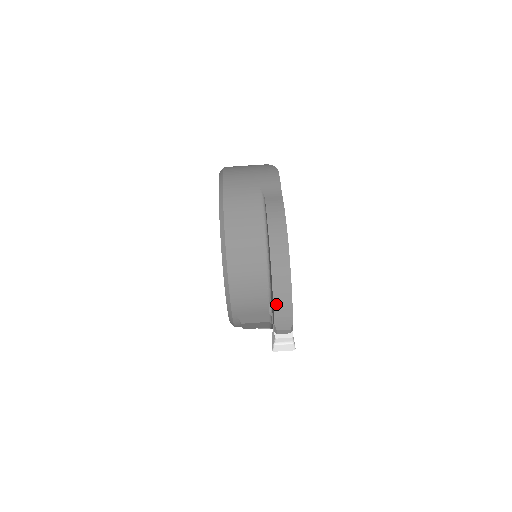
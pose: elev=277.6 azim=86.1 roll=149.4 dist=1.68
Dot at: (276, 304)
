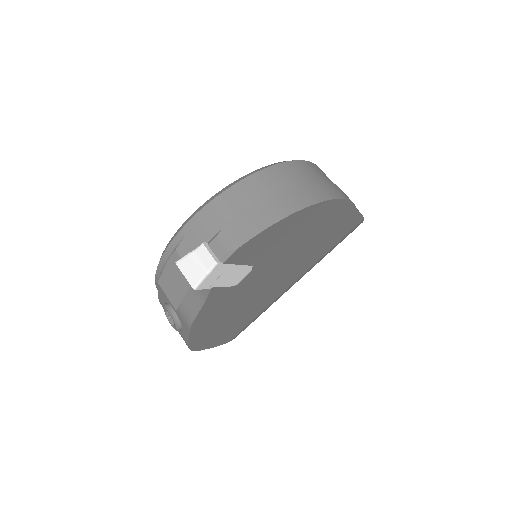
Dot at: (255, 210)
